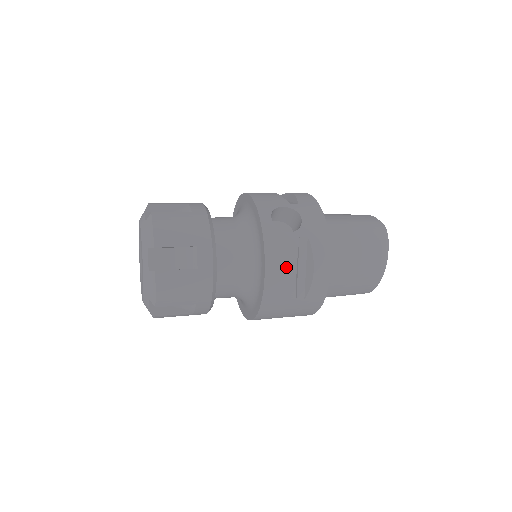
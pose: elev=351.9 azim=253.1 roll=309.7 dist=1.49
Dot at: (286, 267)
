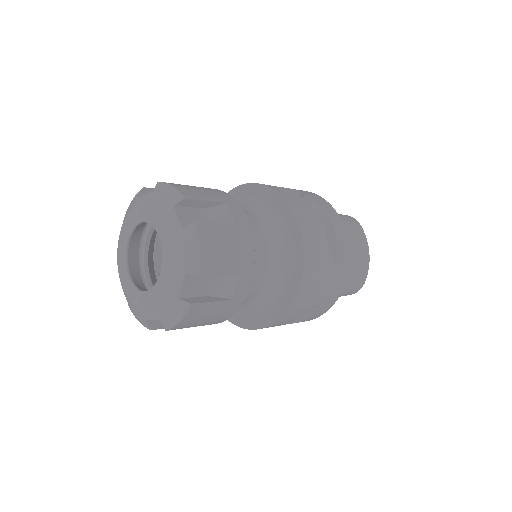
Dot at: (313, 224)
